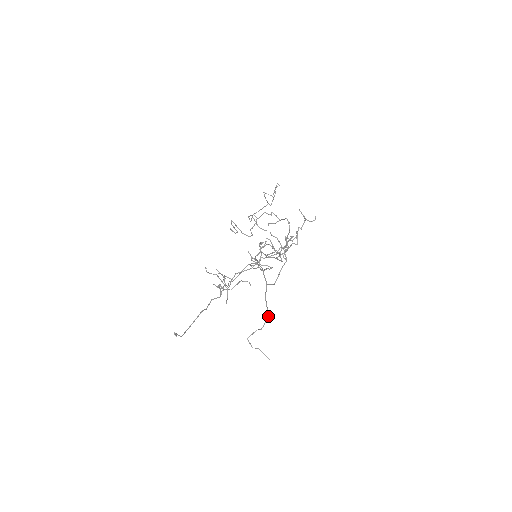
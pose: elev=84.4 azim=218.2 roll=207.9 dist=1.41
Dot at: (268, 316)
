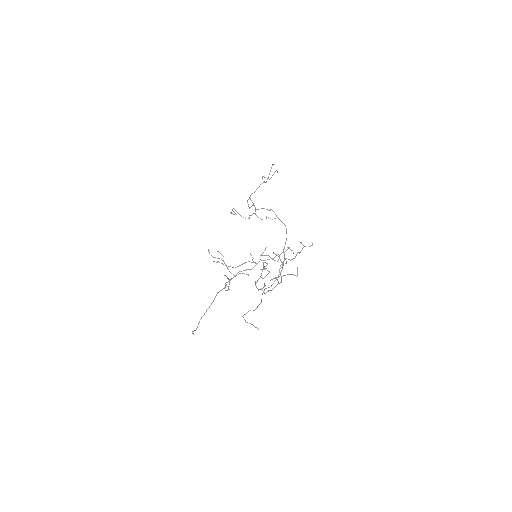
Dot at: (261, 302)
